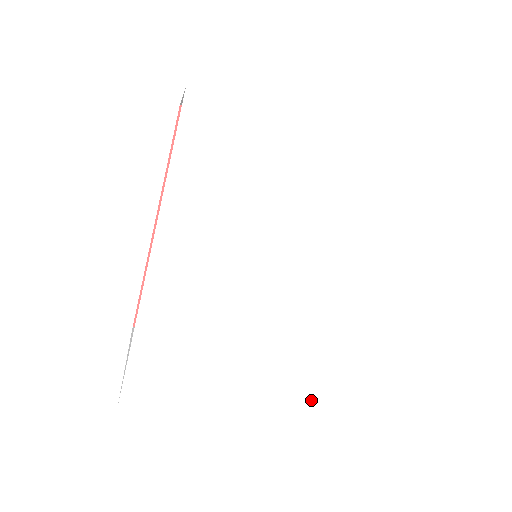
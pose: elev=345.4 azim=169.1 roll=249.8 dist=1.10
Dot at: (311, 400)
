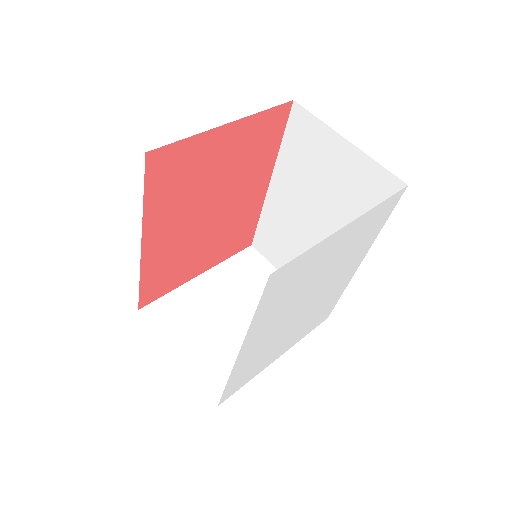
Dot at: (313, 325)
